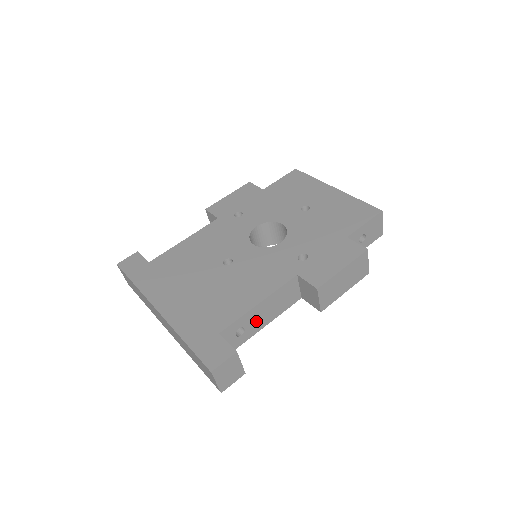
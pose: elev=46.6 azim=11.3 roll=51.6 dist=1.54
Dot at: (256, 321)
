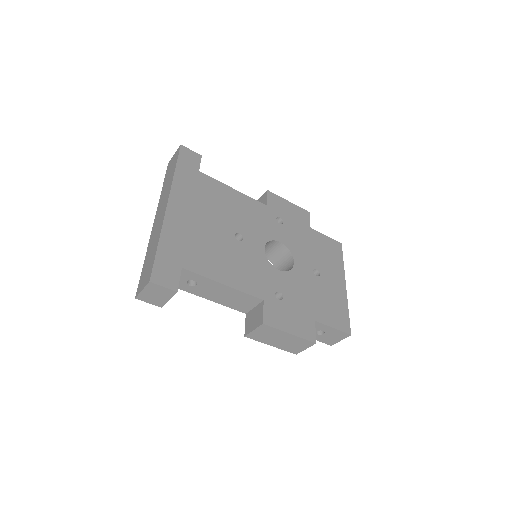
Dot at: (208, 290)
